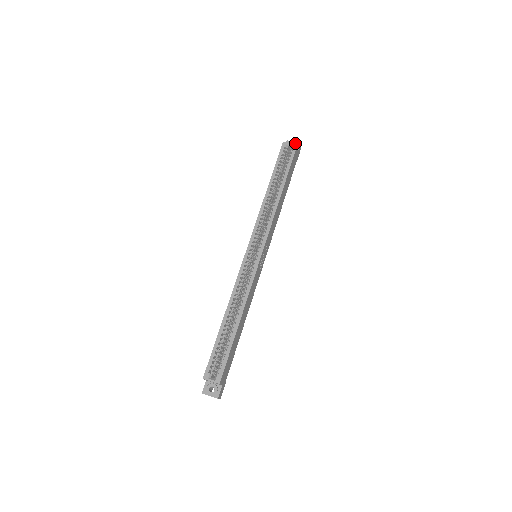
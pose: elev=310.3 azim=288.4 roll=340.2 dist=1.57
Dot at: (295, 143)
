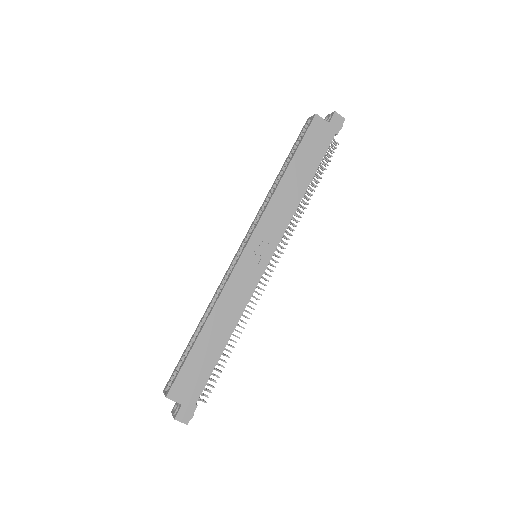
Dot at: (329, 114)
